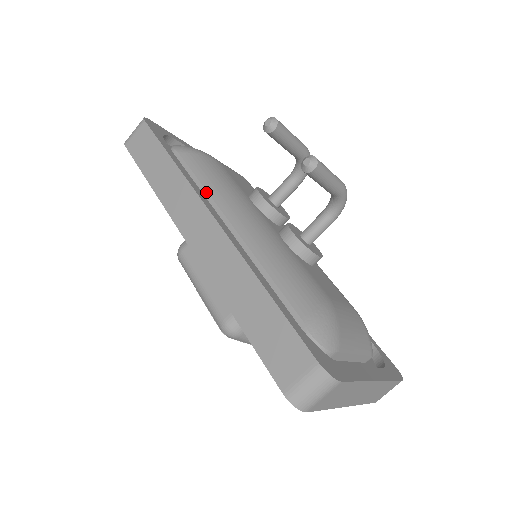
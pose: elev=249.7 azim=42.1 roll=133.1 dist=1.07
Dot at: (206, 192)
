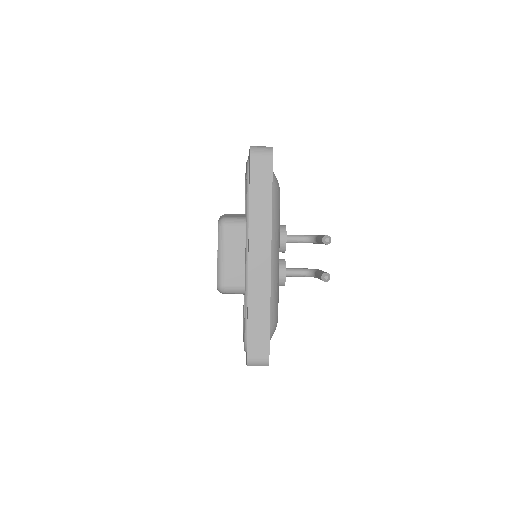
Dot at: occluded
